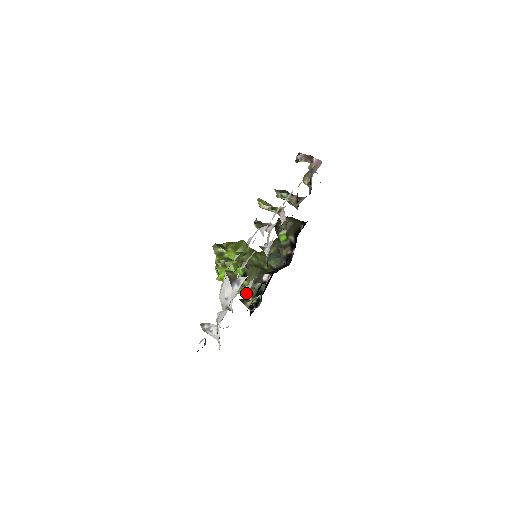
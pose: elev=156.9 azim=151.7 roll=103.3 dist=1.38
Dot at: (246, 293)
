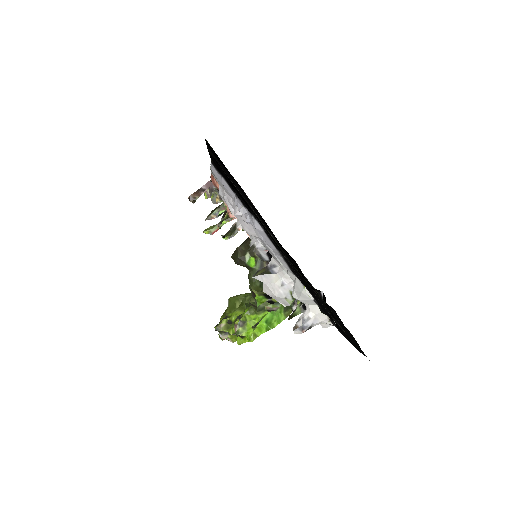
Dot at: (285, 313)
